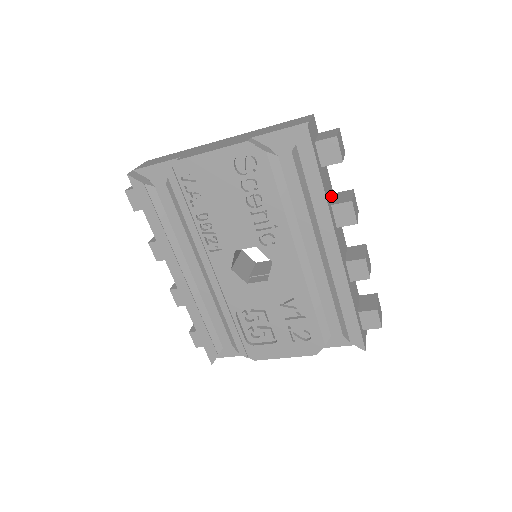
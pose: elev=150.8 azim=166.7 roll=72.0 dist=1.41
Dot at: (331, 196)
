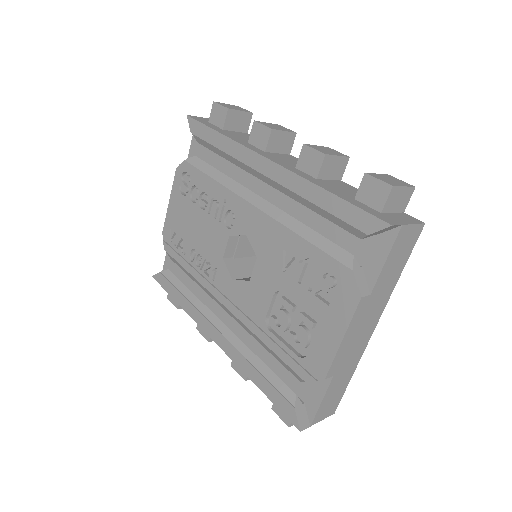
Dot at: occluded
